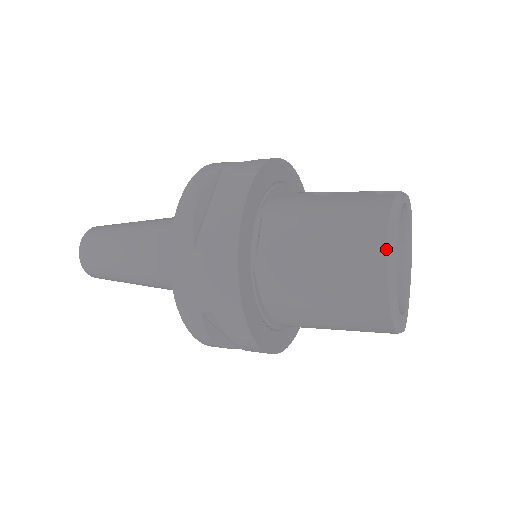
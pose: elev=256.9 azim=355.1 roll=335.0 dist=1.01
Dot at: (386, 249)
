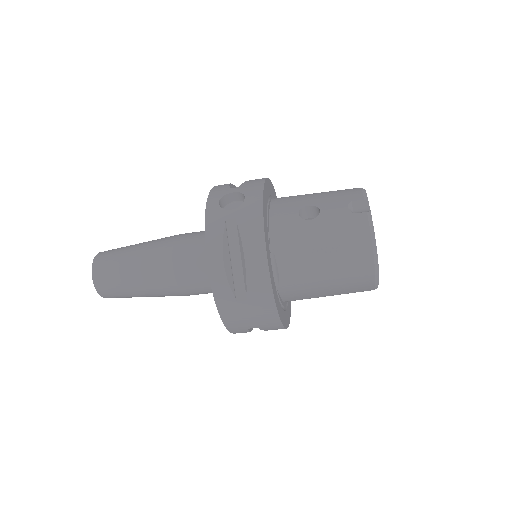
Dot at: (374, 268)
